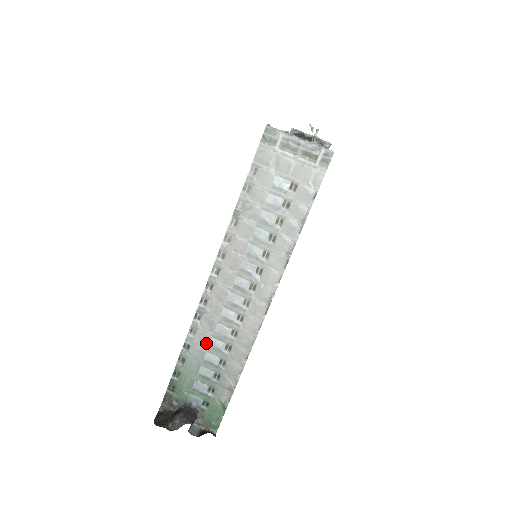
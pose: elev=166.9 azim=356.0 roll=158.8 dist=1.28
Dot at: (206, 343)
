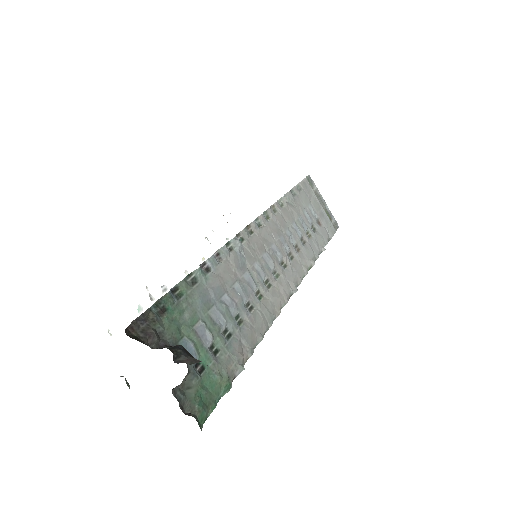
Dot at: (230, 281)
